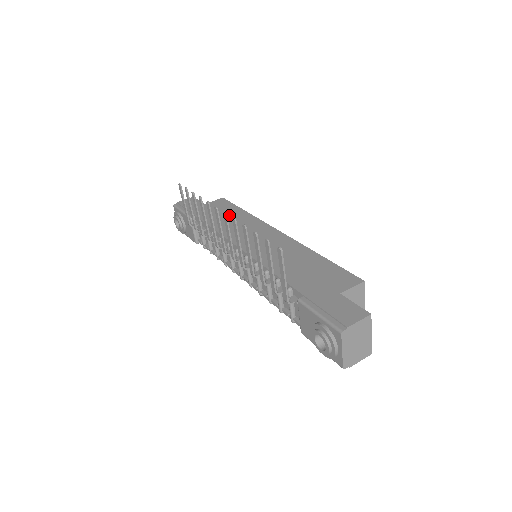
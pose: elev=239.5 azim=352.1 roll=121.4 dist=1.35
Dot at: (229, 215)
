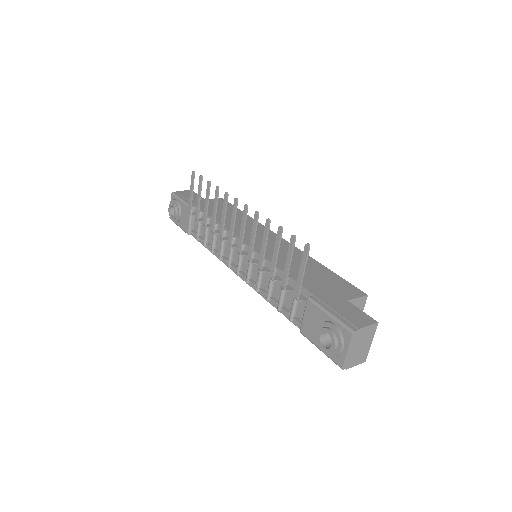
Dot at: (231, 214)
